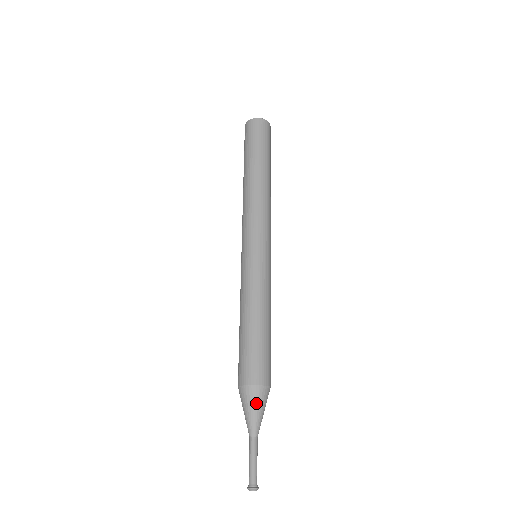
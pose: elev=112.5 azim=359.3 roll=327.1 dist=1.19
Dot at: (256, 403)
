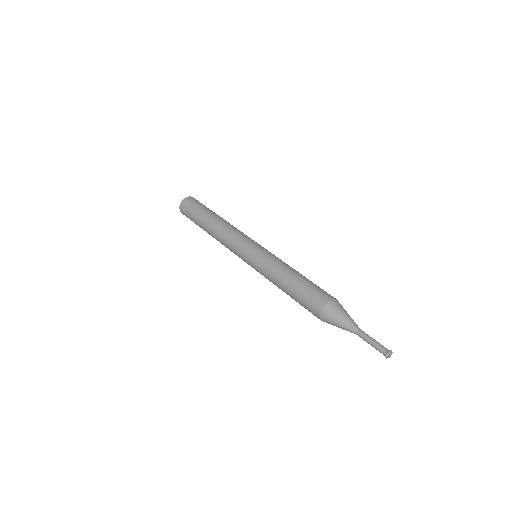
Dot at: (342, 309)
